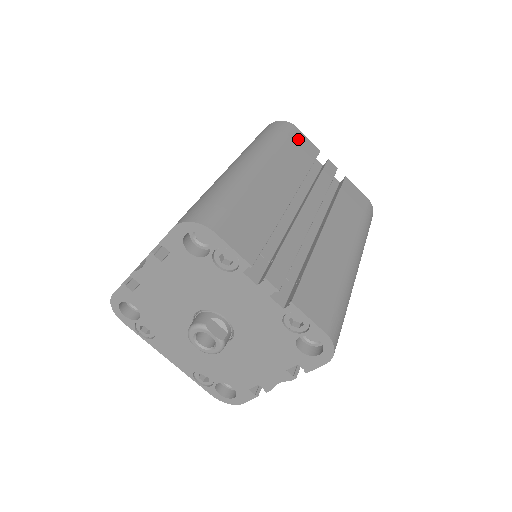
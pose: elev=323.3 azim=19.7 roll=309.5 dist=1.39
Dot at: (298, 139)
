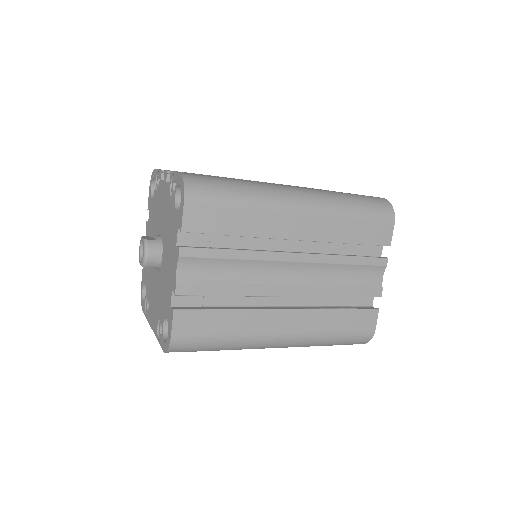
Dot at: occluded
